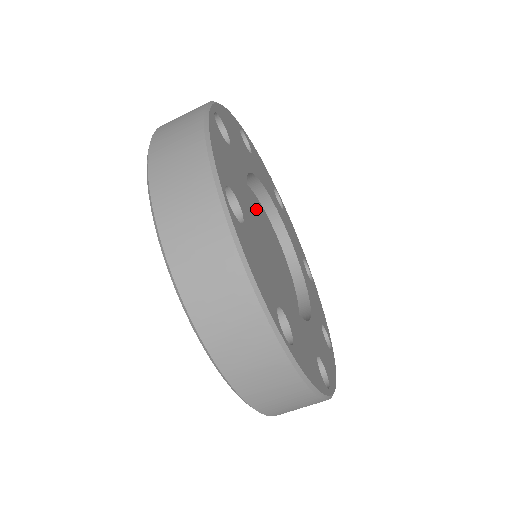
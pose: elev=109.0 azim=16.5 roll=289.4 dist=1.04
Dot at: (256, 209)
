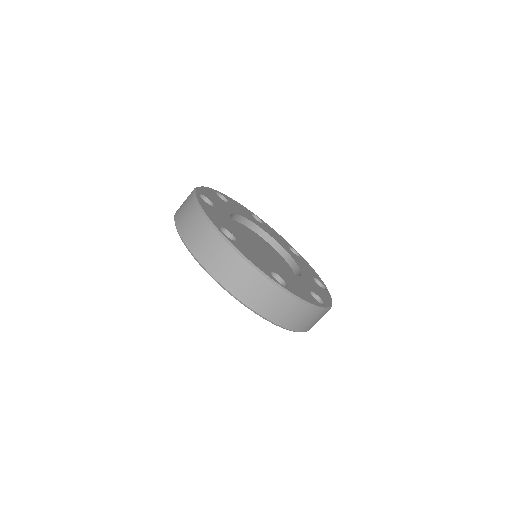
Dot at: (260, 241)
